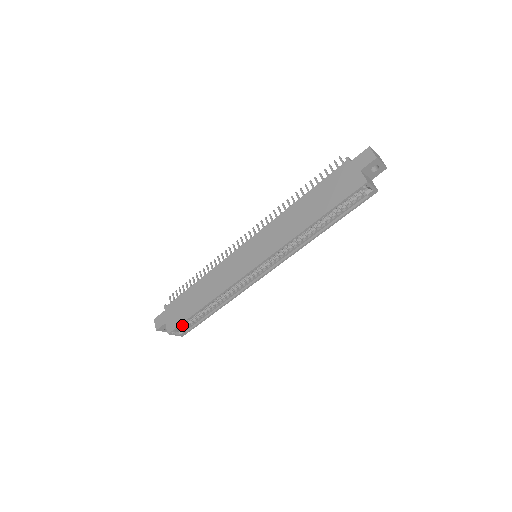
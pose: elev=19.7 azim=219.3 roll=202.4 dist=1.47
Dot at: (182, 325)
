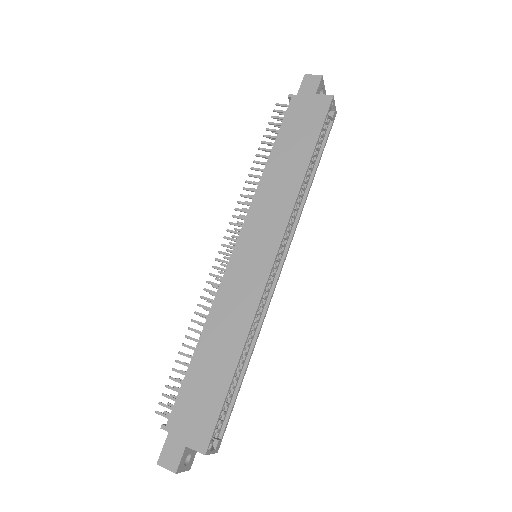
Dot at: occluded
